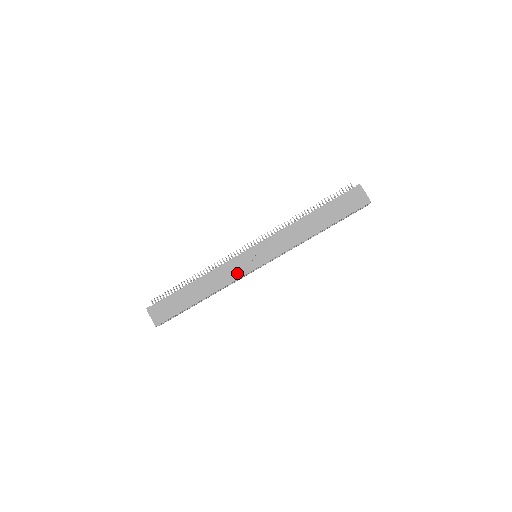
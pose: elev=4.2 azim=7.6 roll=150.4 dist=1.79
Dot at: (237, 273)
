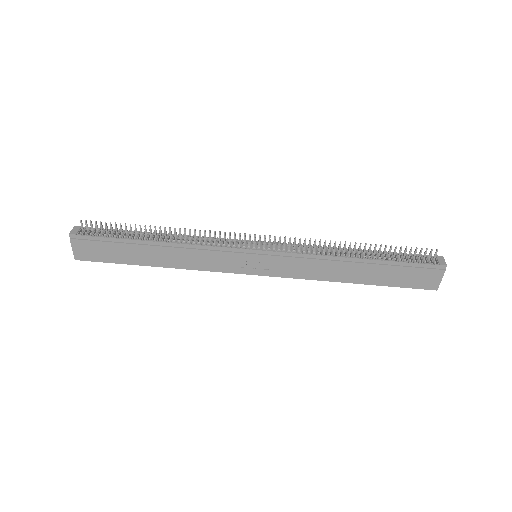
Dot at: (219, 266)
